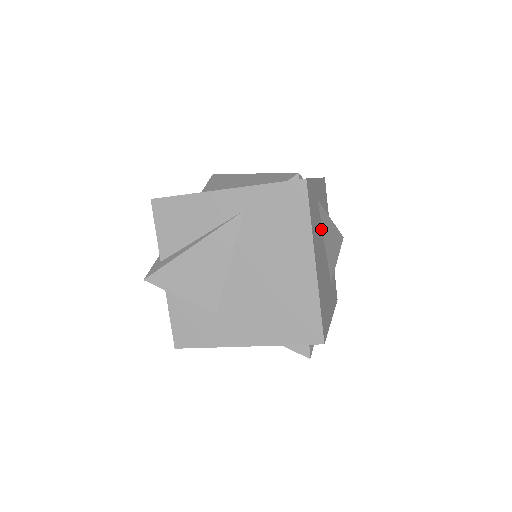
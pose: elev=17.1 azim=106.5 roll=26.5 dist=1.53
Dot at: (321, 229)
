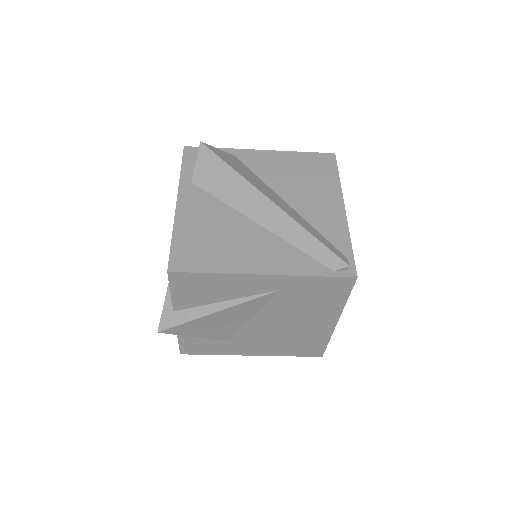
Dot at: occluded
